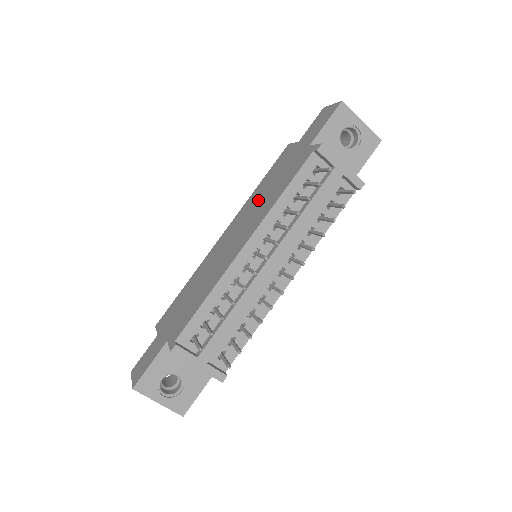
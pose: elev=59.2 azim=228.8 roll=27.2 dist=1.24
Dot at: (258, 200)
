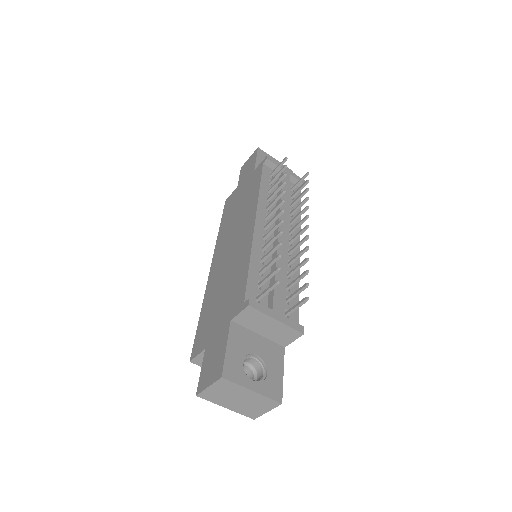
Dot at: (233, 220)
